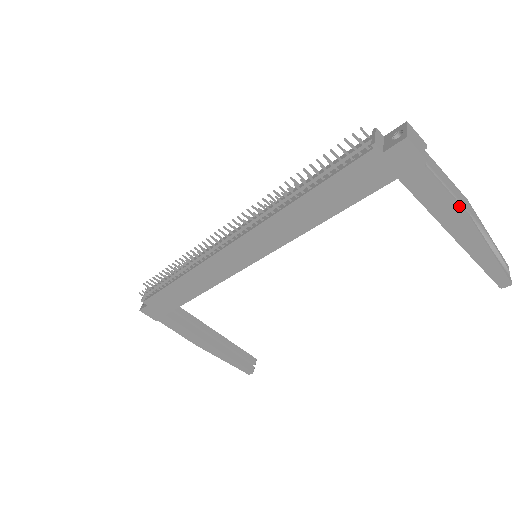
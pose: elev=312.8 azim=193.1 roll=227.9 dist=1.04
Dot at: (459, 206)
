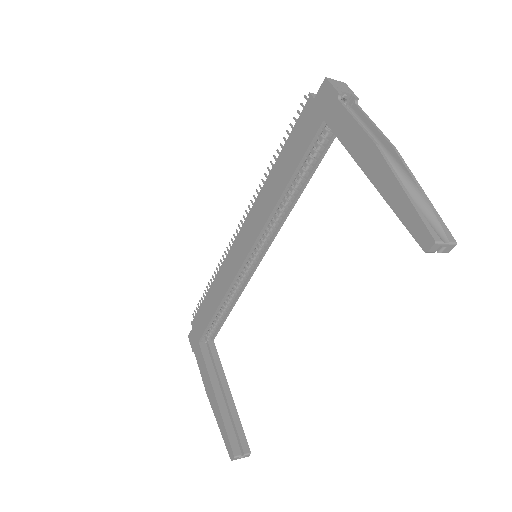
Dot at: (366, 133)
